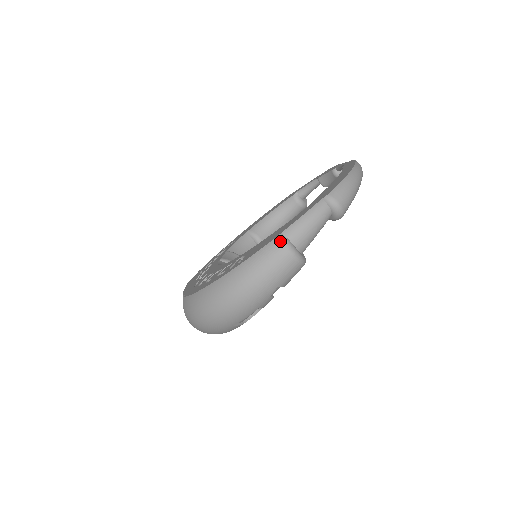
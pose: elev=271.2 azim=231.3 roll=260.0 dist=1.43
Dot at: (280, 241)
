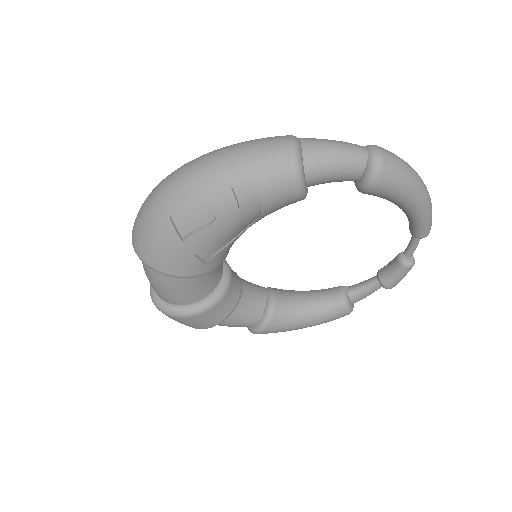
Dot at: (290, 135)
